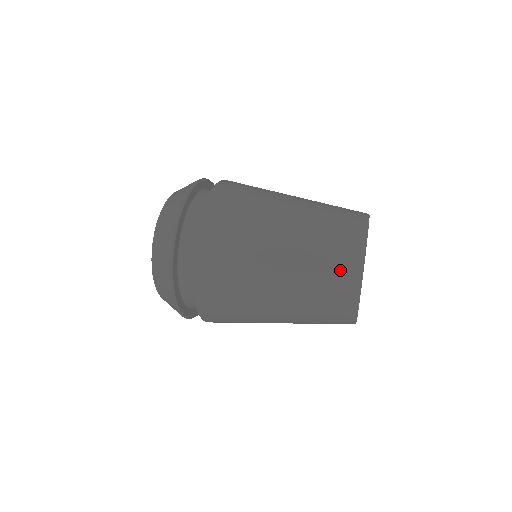
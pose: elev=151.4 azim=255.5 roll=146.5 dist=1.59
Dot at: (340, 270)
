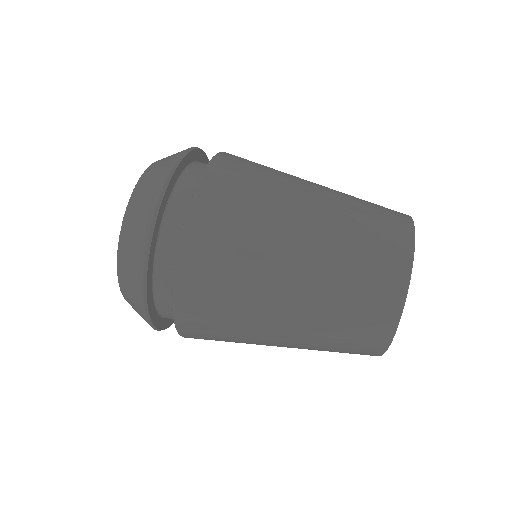
Dot at: (367, 327)
